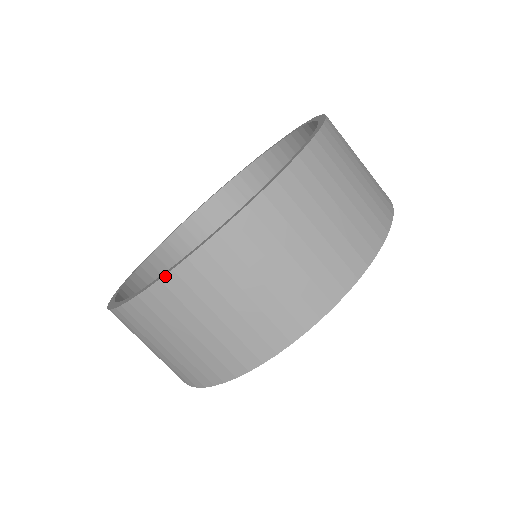
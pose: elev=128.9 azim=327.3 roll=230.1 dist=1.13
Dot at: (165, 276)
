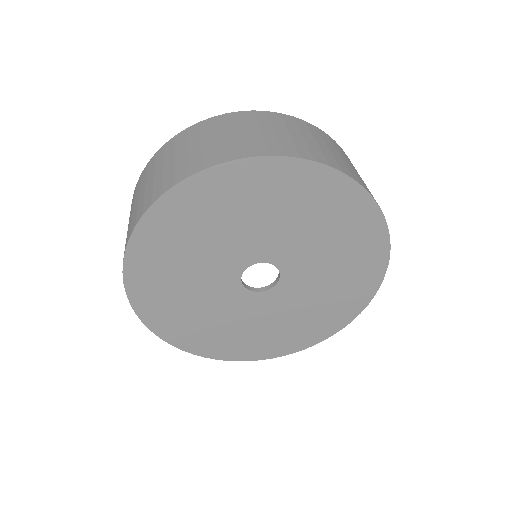
Dot at: (139, 179)
